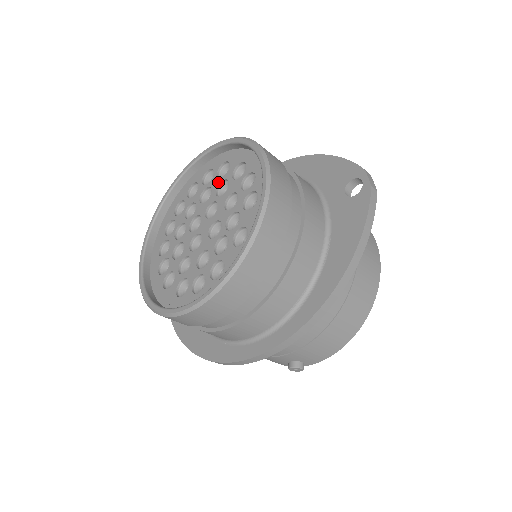
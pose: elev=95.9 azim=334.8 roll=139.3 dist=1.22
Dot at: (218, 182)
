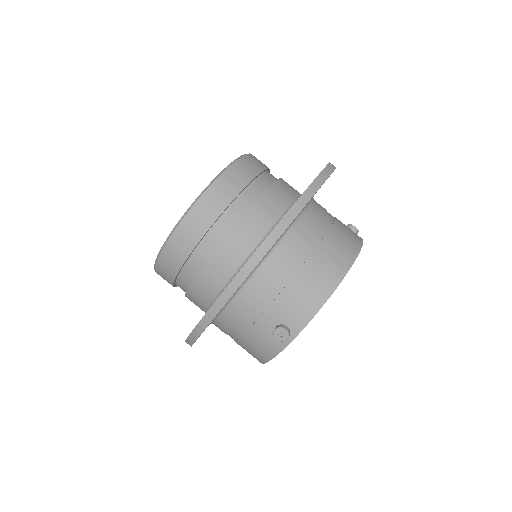
Dot at: occluded
